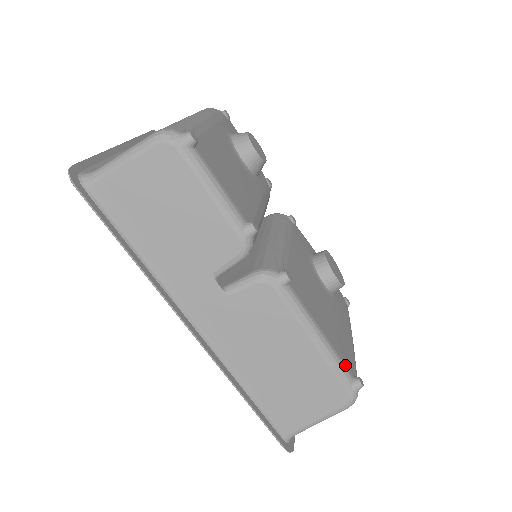
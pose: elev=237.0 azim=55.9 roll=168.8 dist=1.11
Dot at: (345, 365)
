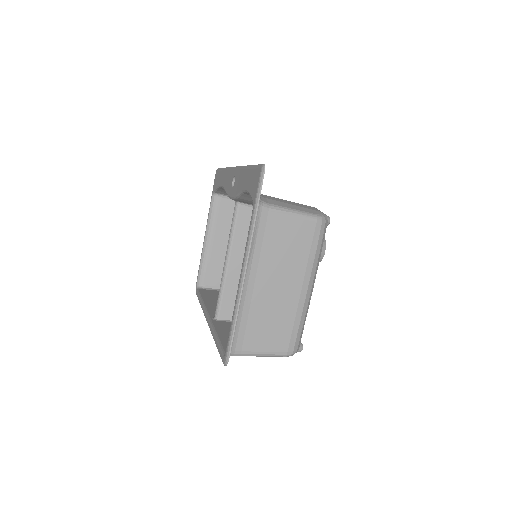
Dot at: occluded
